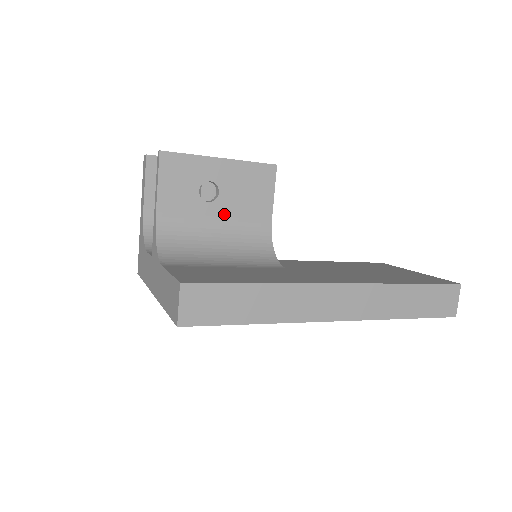
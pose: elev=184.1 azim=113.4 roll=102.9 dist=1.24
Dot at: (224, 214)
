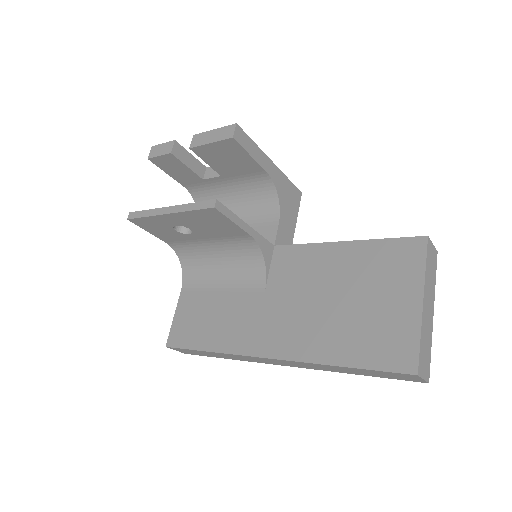
Dot at: (208, 237)
